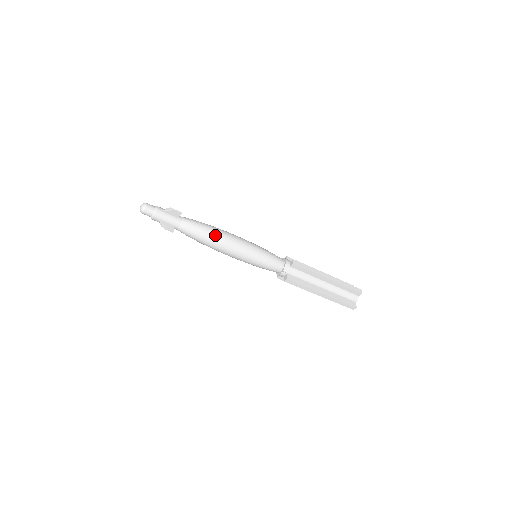
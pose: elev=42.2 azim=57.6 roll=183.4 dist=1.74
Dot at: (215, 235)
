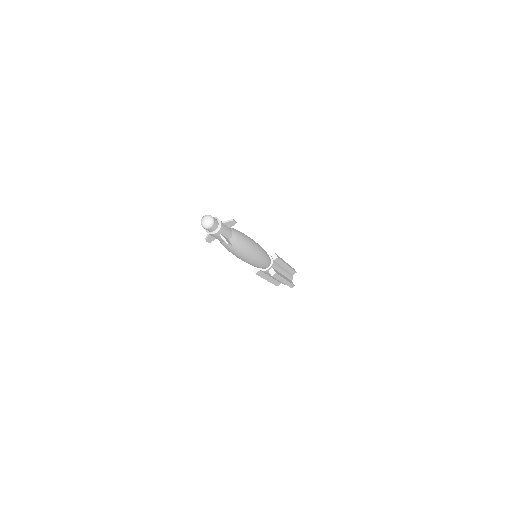
Dot at: (249, 242)
